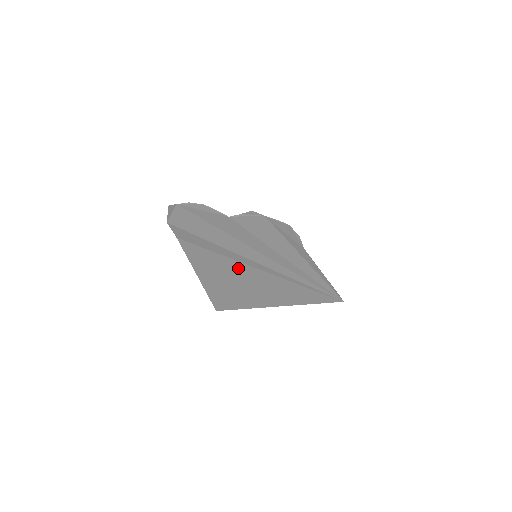
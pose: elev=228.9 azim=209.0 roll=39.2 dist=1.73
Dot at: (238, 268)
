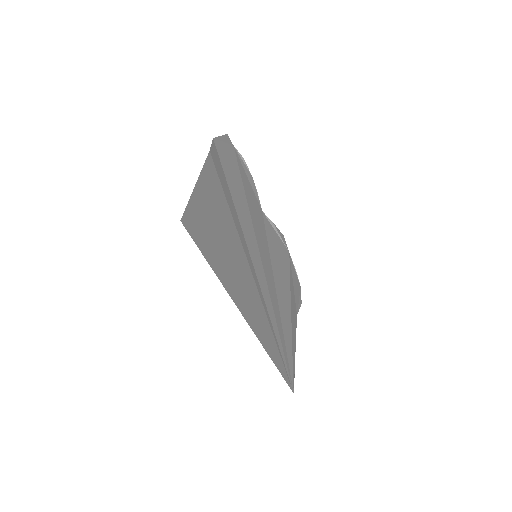
Dot at: (233, 236)
